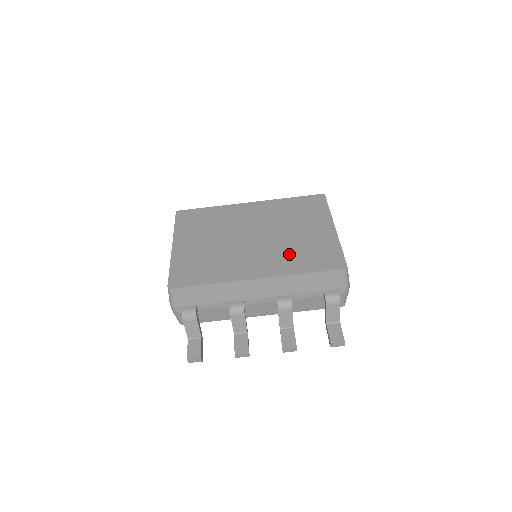
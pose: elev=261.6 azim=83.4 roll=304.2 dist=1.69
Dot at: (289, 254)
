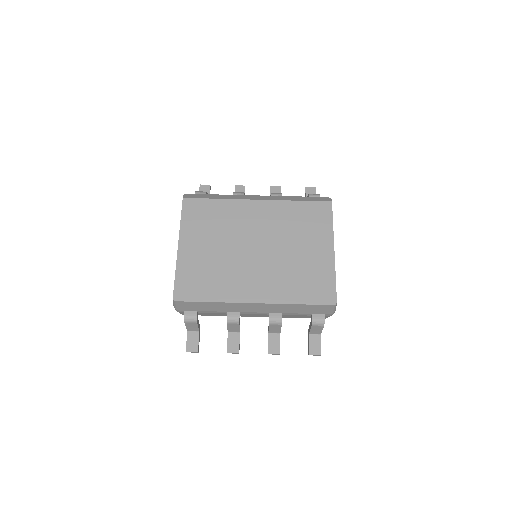
Dot at: (287, 278)
